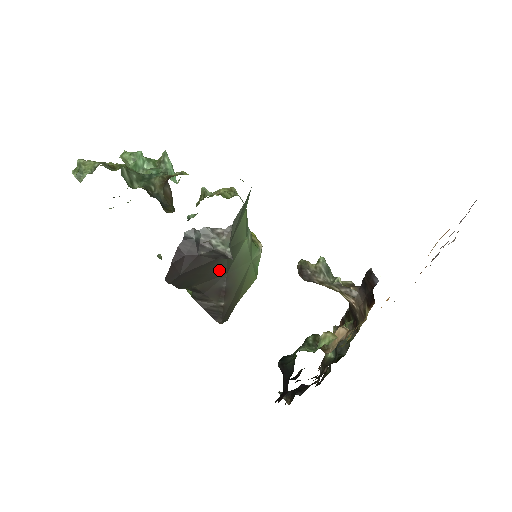
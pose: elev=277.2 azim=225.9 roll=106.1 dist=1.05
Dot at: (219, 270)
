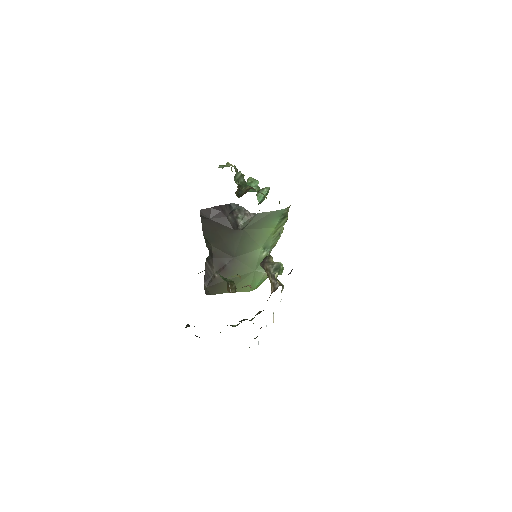
Dot at: (231, 246)
